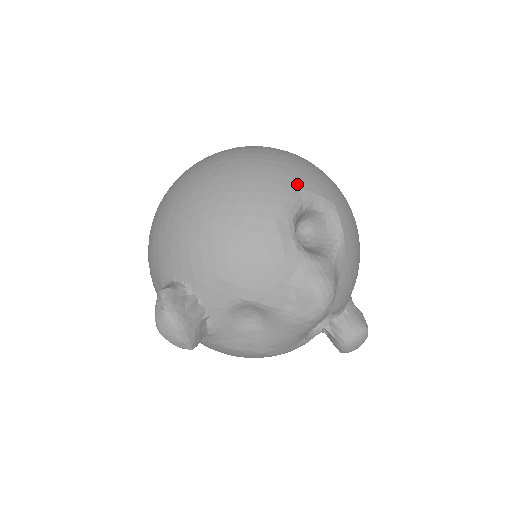
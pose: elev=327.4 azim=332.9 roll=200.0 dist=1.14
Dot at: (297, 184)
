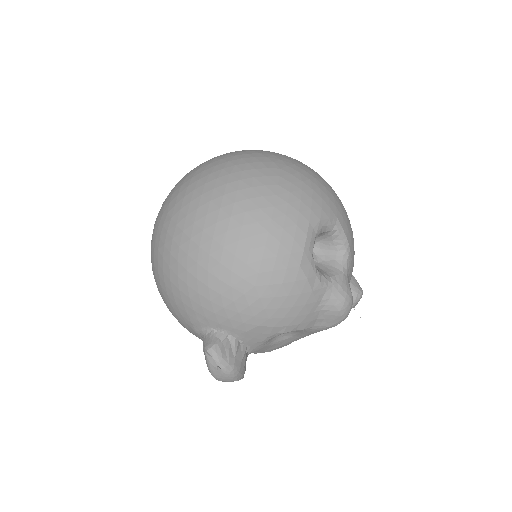
Dot at: (307, 218)
